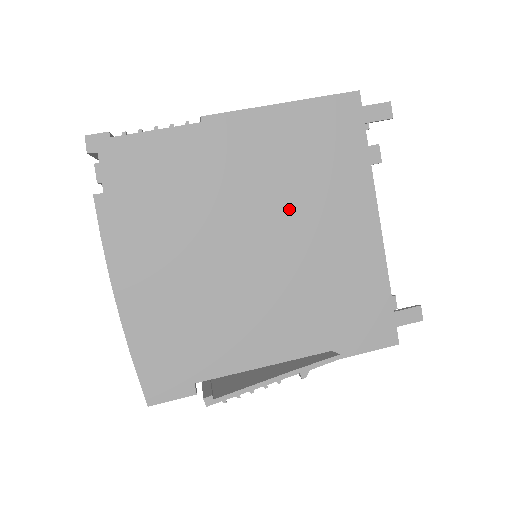
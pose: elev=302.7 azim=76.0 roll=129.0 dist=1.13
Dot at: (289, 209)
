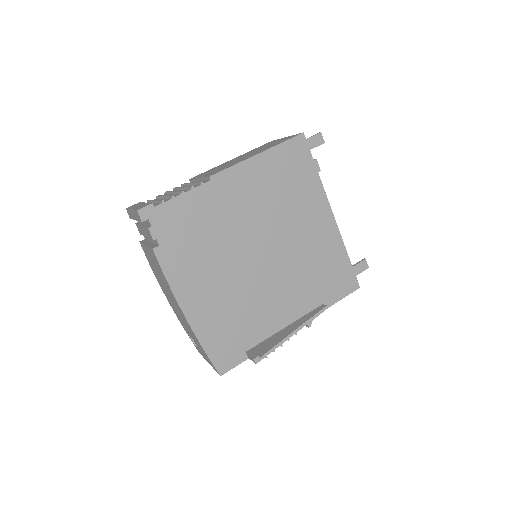
Dot at: (278, 222)
